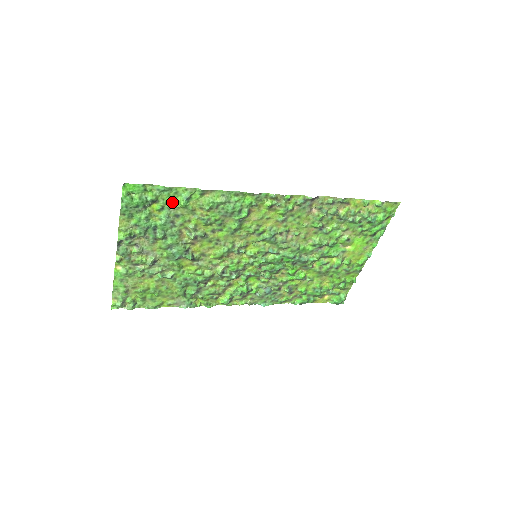
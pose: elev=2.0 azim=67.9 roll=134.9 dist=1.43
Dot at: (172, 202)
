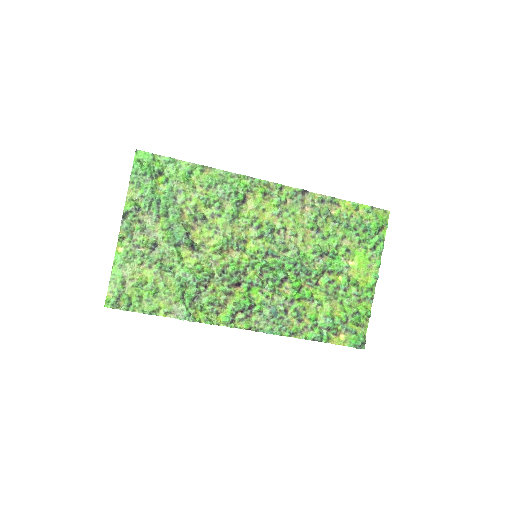
Dot at: (176, 176)
